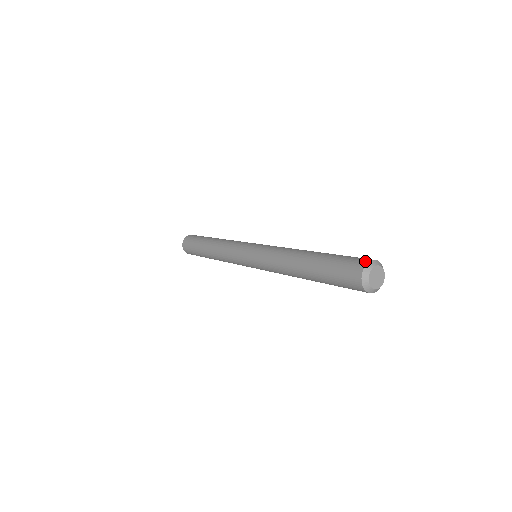
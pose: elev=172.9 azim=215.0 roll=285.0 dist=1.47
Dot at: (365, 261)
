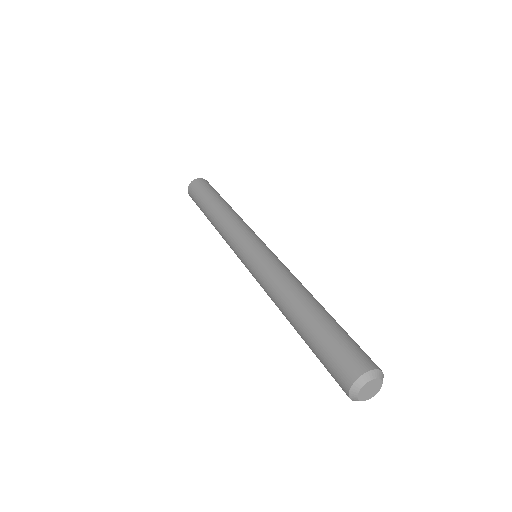
Dot at: (373, 365)
